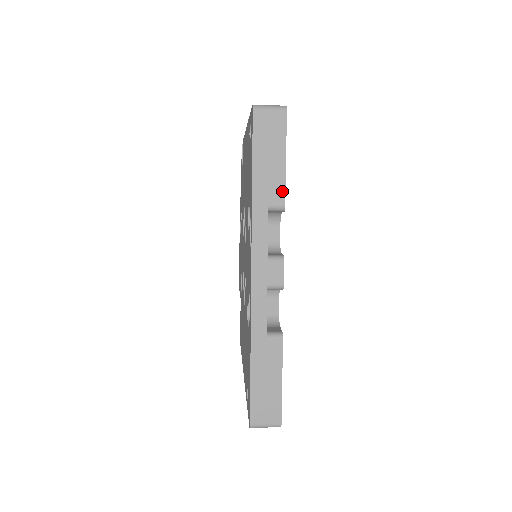
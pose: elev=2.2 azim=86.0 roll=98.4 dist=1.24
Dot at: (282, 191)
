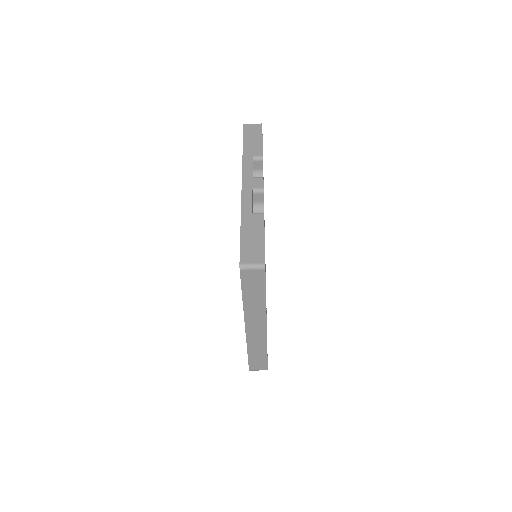
Dot at: (261, 150)
